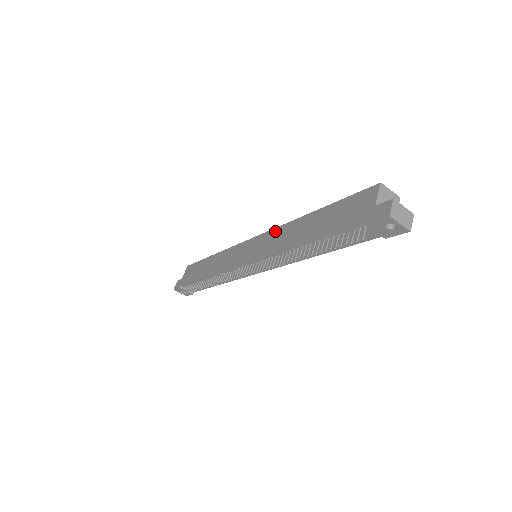
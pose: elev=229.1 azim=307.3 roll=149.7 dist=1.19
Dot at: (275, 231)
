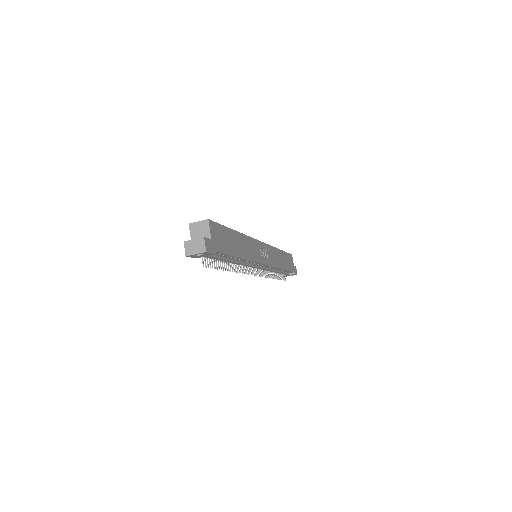
Dot at: occluded
